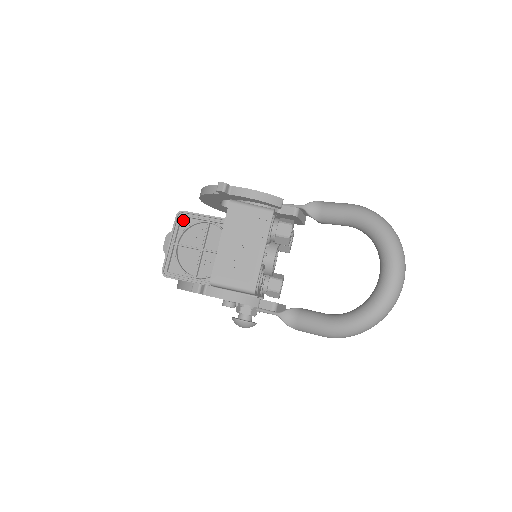
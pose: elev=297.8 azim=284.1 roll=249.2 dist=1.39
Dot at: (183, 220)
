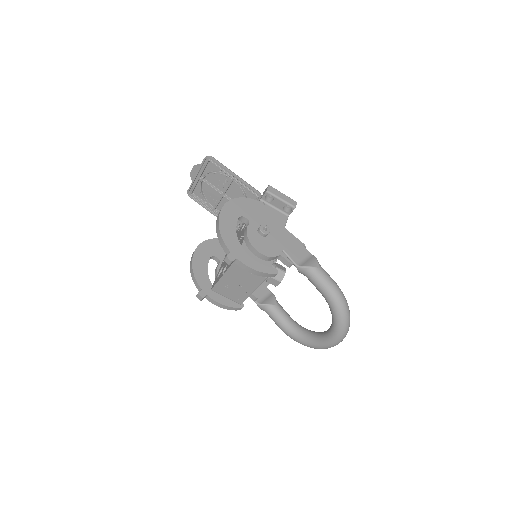
Dot at: (210, 163)
